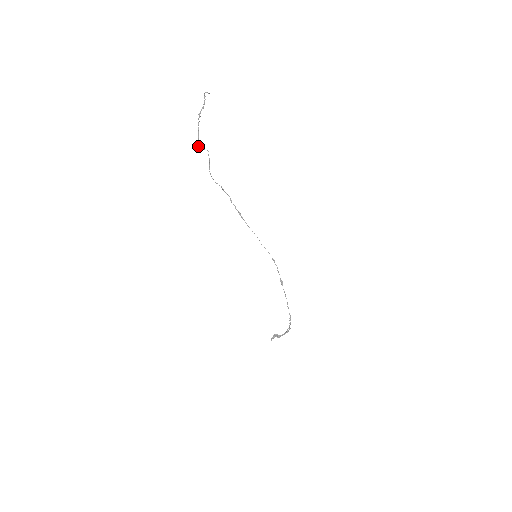
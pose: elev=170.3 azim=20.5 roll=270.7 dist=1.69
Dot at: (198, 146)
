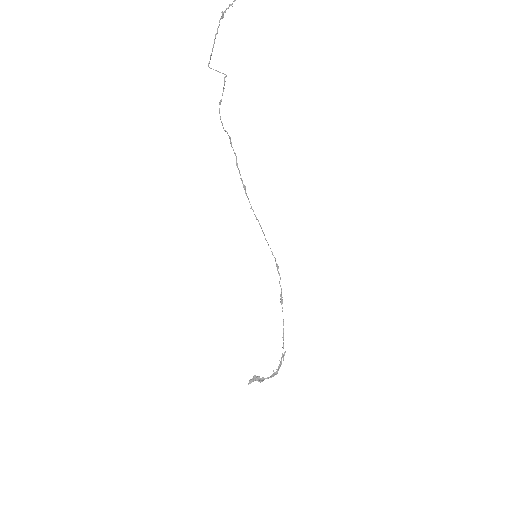
Dot at: (208, 64)
